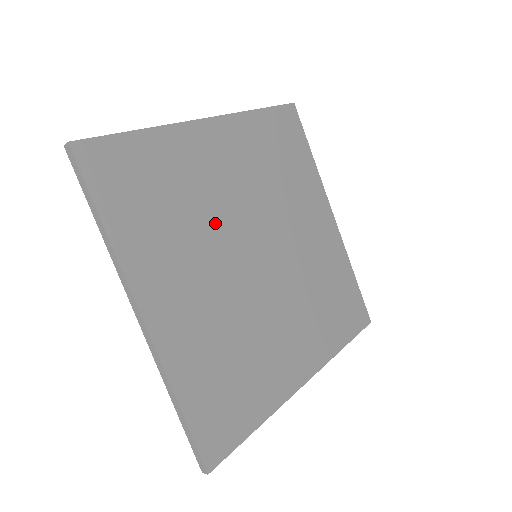
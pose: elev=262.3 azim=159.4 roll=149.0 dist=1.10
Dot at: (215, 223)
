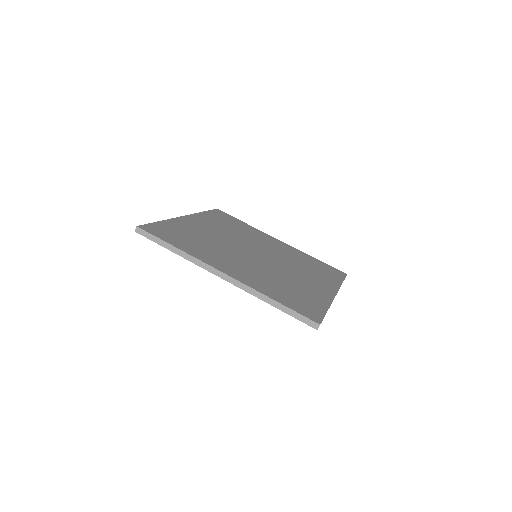
Dot at: (224, 245)
